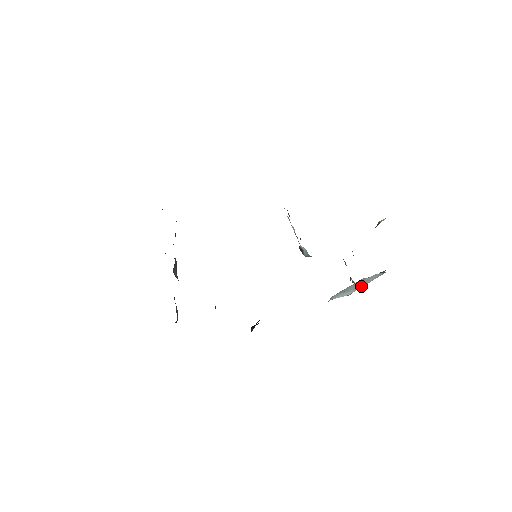
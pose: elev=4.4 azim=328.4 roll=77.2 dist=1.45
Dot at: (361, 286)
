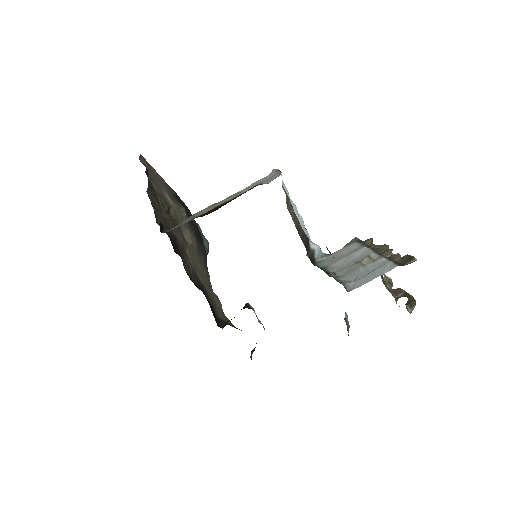
Dot at: occluded
